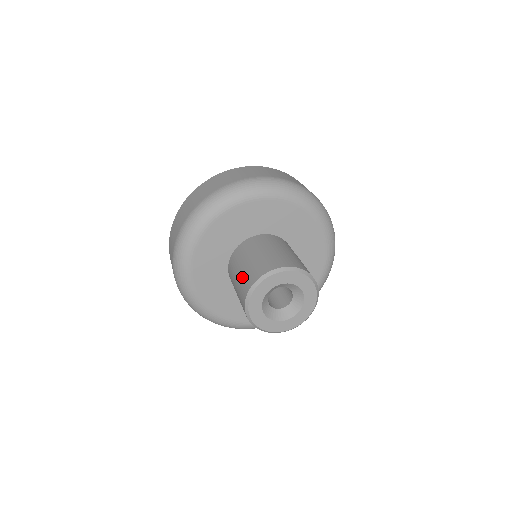
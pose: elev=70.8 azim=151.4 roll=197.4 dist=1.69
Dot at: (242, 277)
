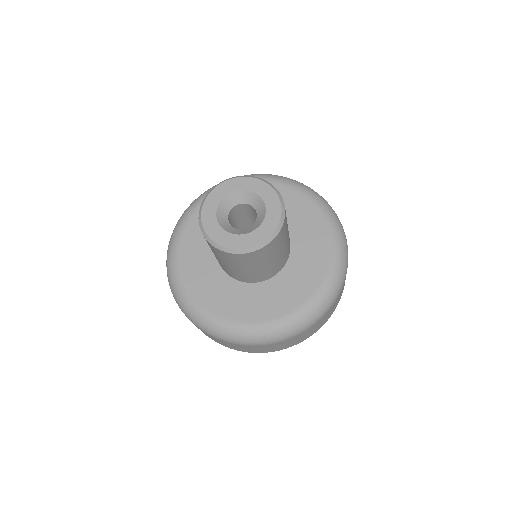
Dot at: occluded
